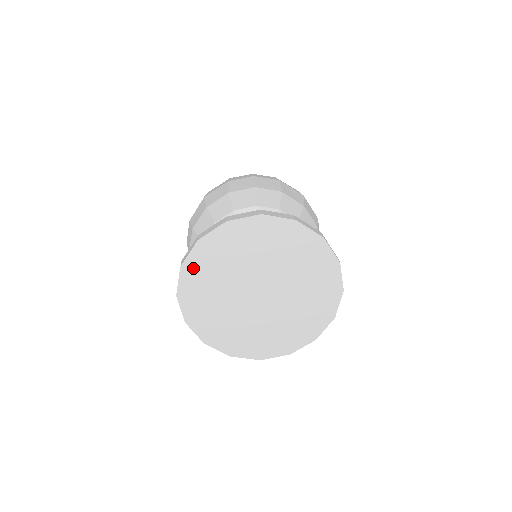
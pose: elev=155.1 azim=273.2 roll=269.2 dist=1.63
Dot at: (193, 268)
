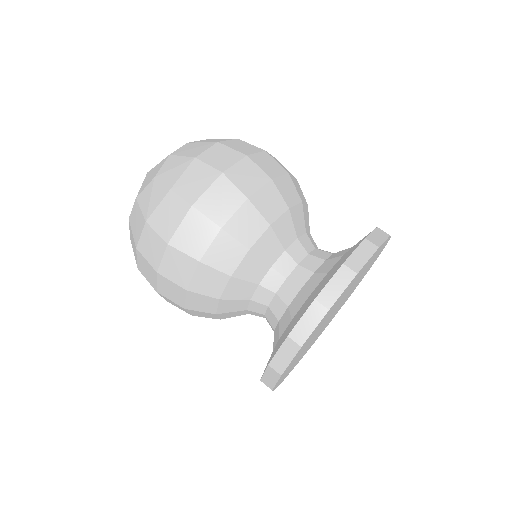
Dot at: (308, 339)
